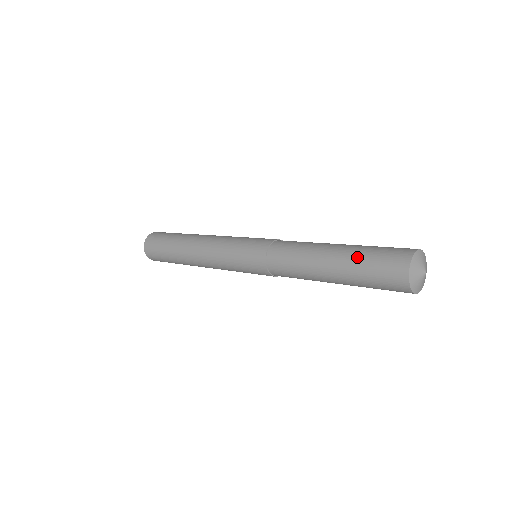
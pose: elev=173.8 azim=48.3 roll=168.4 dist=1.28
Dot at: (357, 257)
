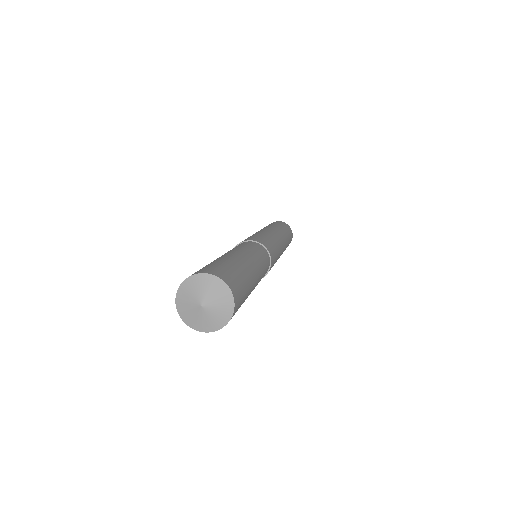
Dot at: (222, 259)
